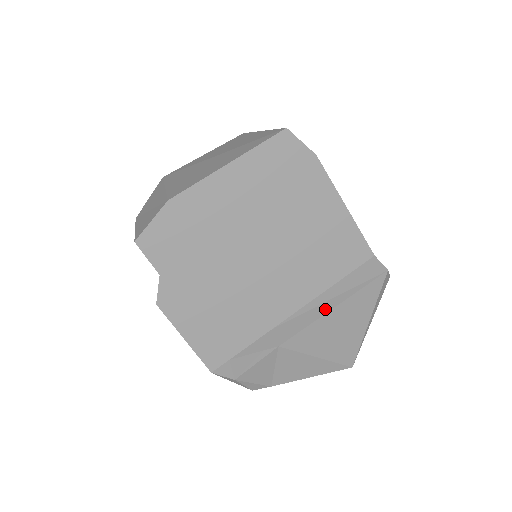
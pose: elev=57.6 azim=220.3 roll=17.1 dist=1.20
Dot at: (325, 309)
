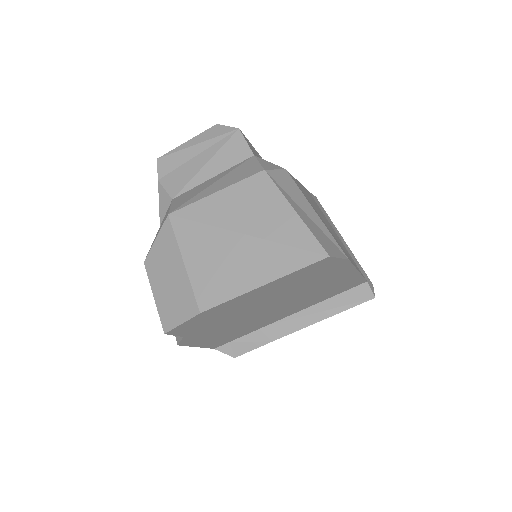
Dot at: (316, 319)
